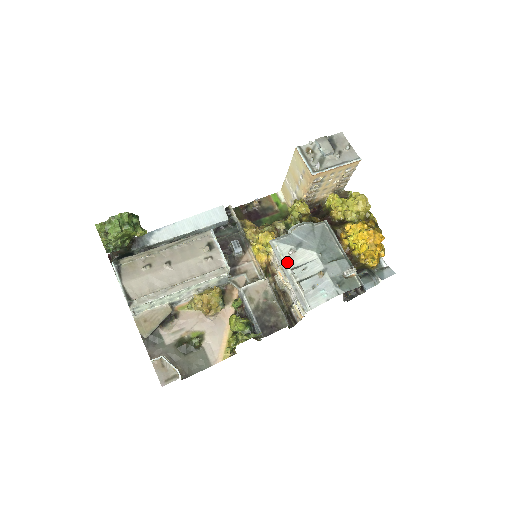
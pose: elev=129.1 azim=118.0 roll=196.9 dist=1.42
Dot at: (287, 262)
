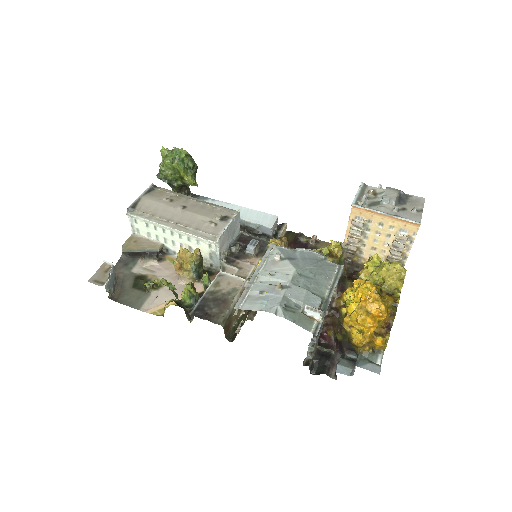
Dot at: (266, 264)
